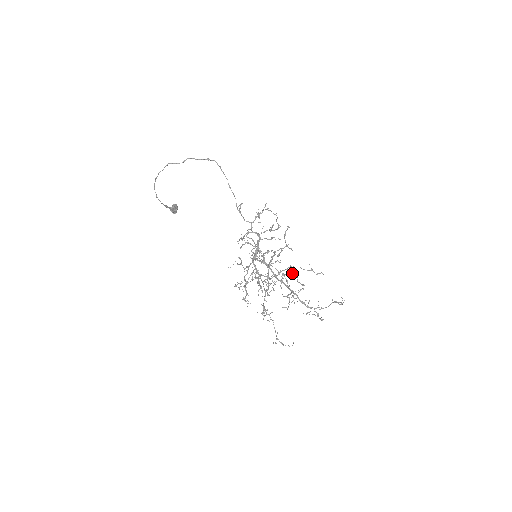
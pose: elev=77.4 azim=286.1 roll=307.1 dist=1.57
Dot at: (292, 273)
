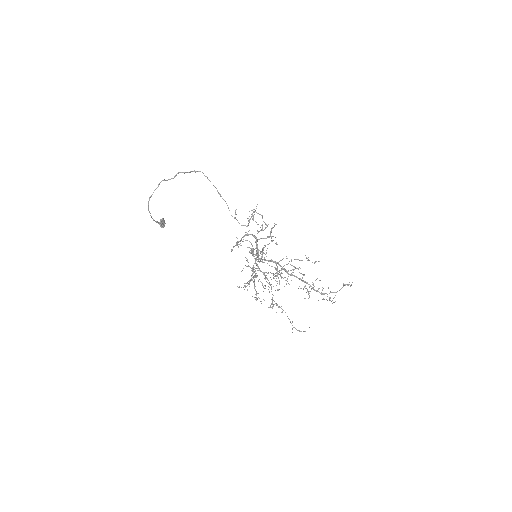
Dot at: (294, 266)
